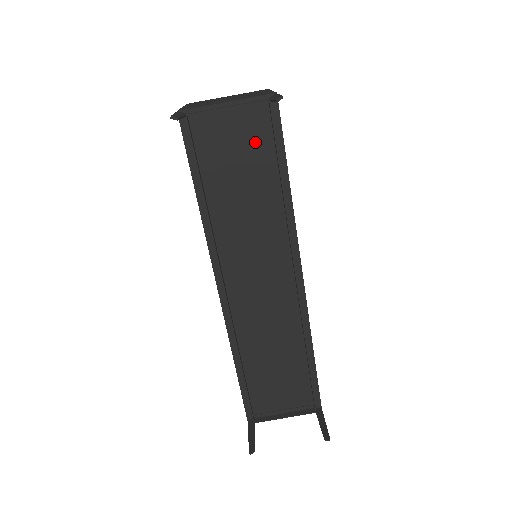
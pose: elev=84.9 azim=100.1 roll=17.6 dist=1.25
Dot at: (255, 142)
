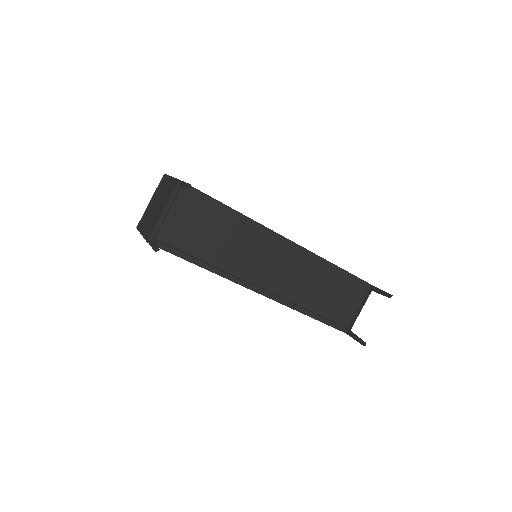
Dot at: (196, 212)
